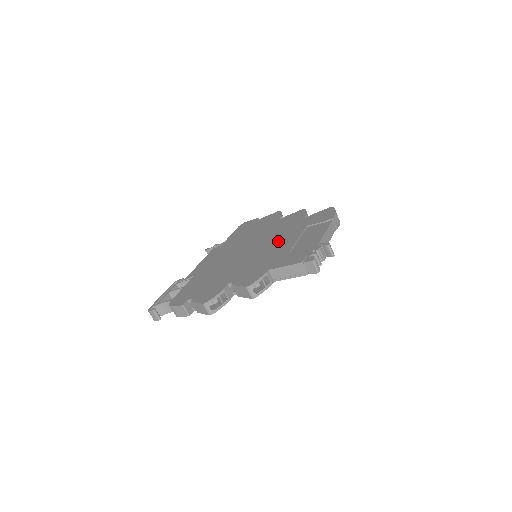
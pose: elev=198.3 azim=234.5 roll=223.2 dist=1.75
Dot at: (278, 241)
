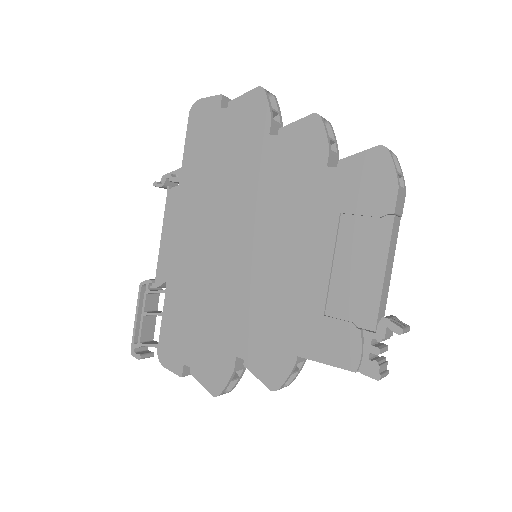
Dot at: (291, 248)
